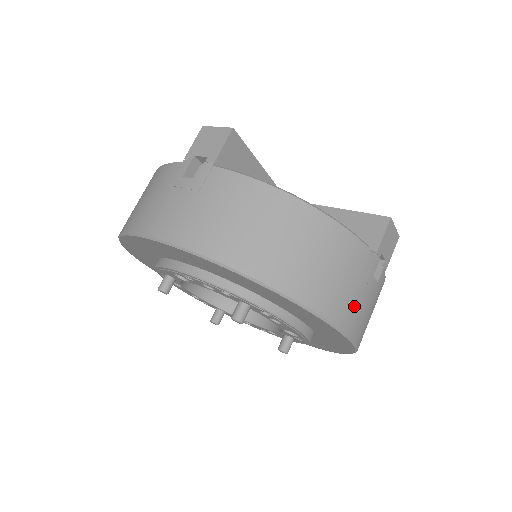
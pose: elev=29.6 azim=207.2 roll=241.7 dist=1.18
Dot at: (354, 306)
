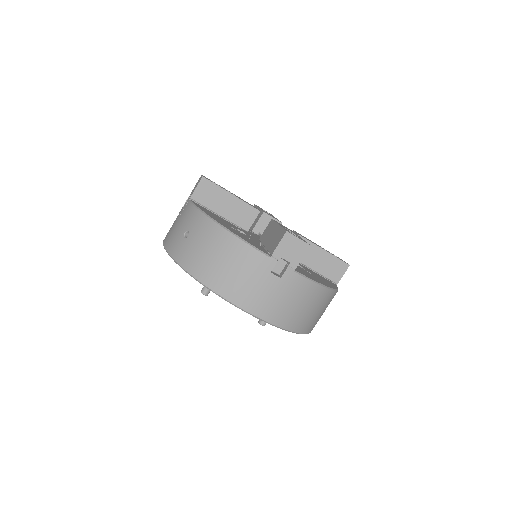
Dot at: occluded
